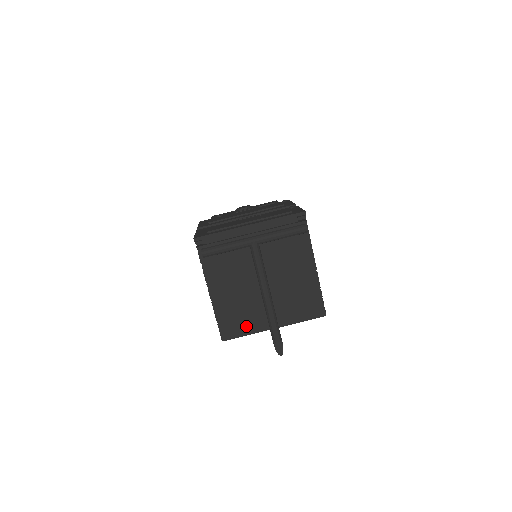
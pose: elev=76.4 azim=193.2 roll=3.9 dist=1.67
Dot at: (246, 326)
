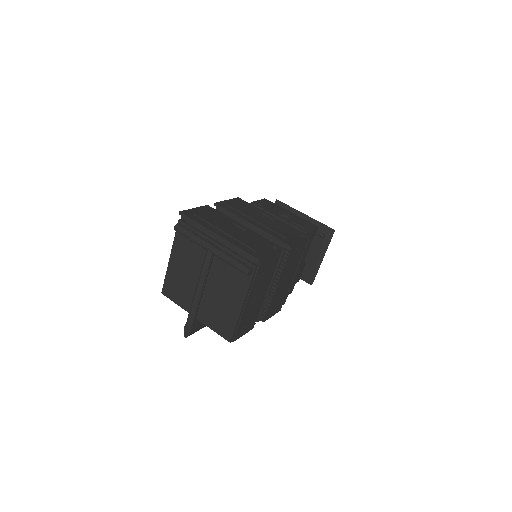
Dot at: (179, 298)
